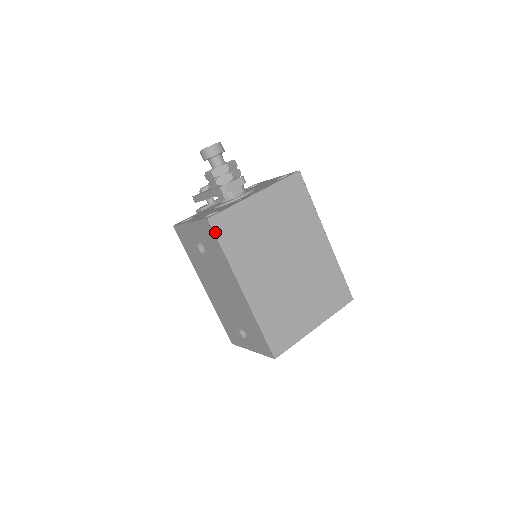
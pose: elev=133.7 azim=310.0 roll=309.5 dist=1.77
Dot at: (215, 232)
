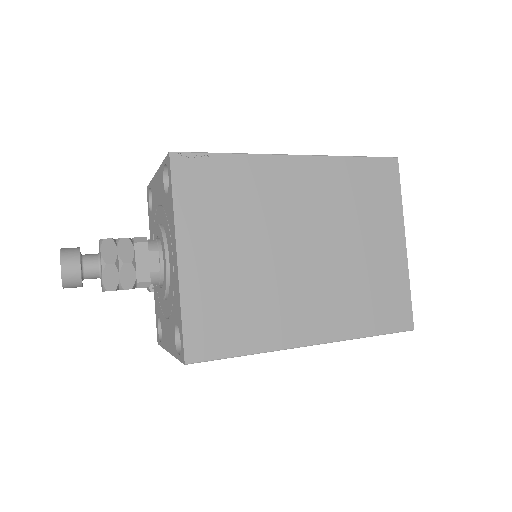
Dot at: (210, 359)
